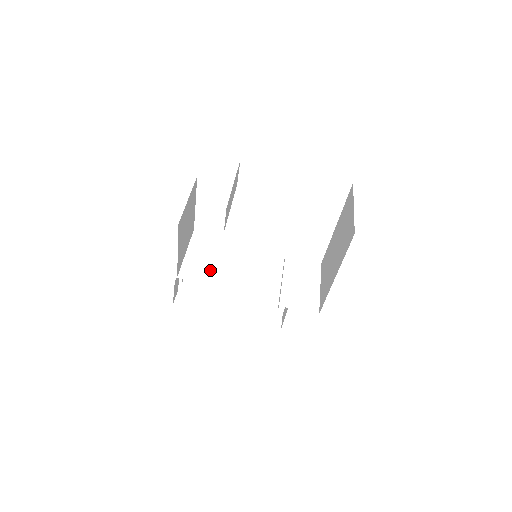
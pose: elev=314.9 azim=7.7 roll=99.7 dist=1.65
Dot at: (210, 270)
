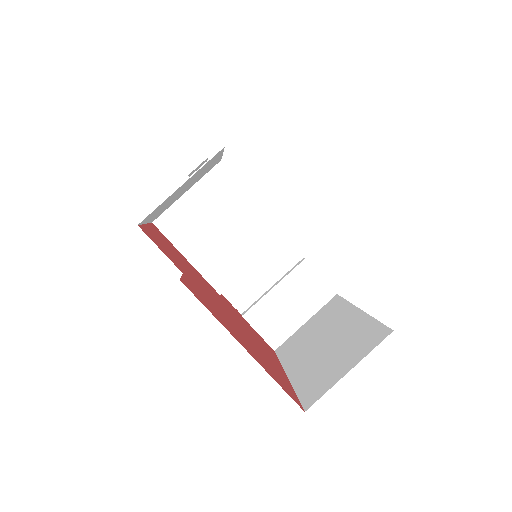
Dot at: (195, 235)
